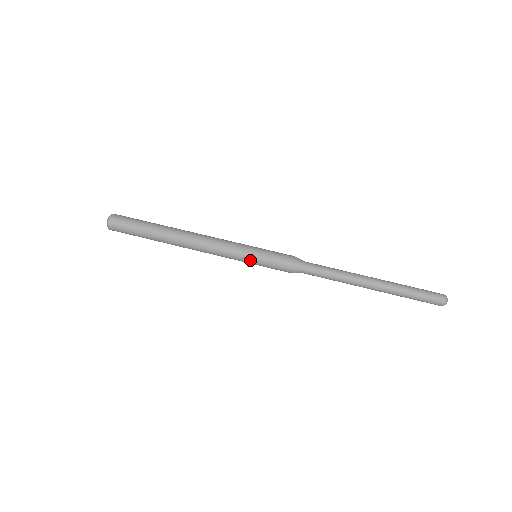
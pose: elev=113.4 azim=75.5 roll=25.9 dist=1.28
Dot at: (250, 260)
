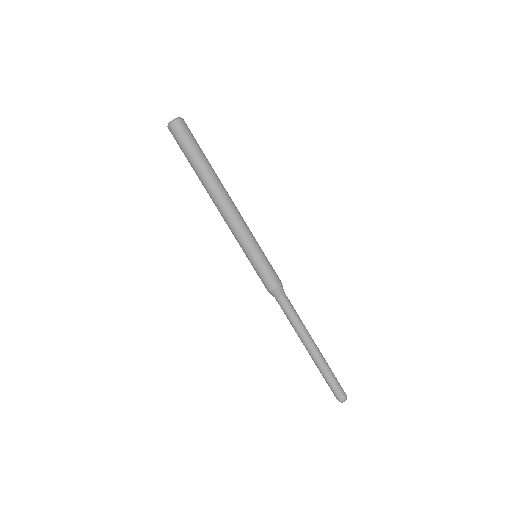
Dot at: (249, 257)
